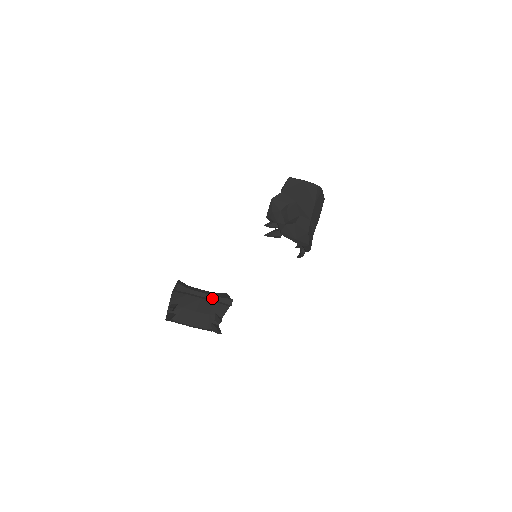
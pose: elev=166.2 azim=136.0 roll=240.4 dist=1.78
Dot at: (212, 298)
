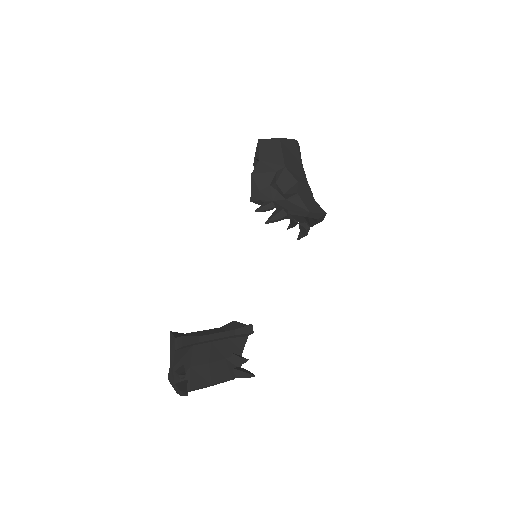
Dot at: (227, 335)
